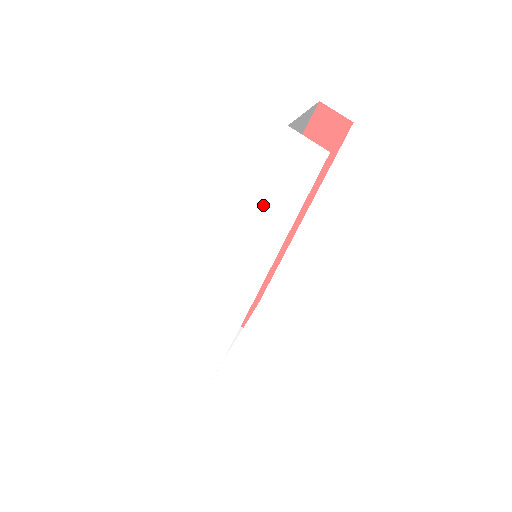
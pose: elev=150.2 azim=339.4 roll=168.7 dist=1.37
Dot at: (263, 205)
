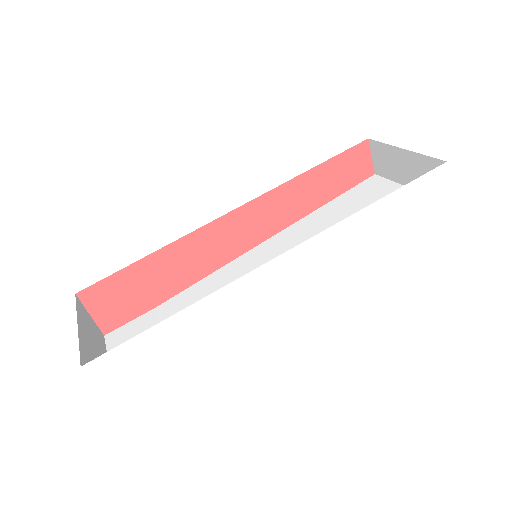
Dot at: (375, 216)
